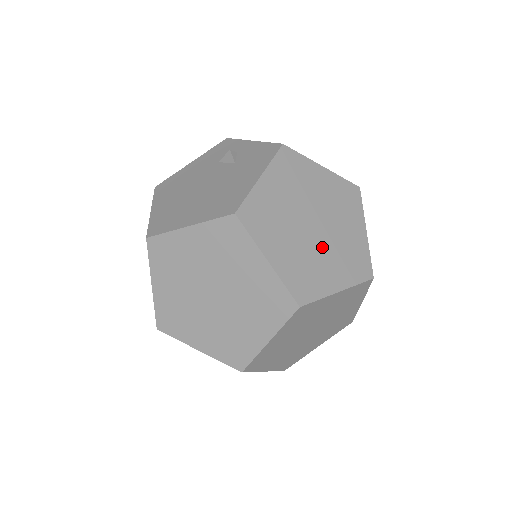
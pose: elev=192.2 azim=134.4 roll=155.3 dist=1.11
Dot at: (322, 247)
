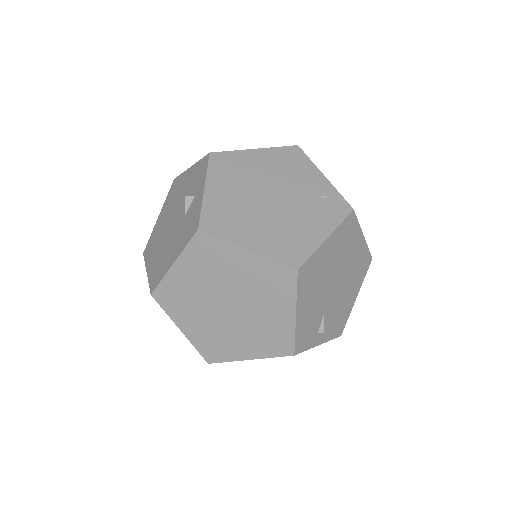
Dot at: (236, 325)
